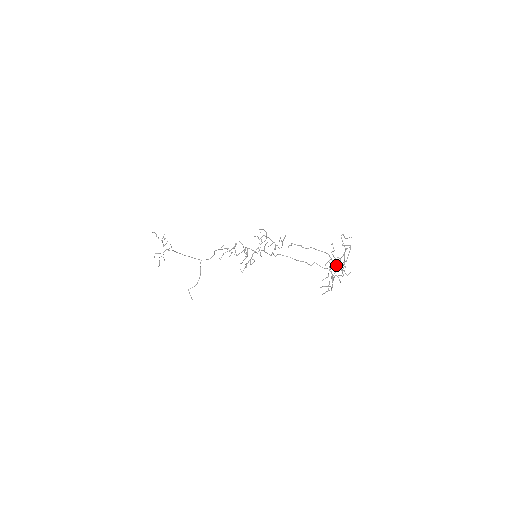
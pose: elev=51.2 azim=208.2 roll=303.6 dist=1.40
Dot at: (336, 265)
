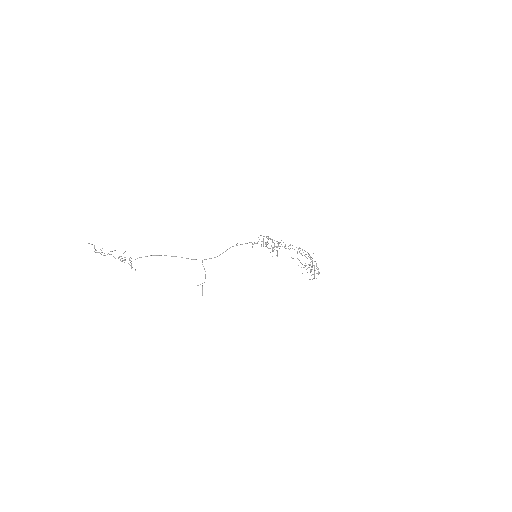
Dot at: (309, 264)
